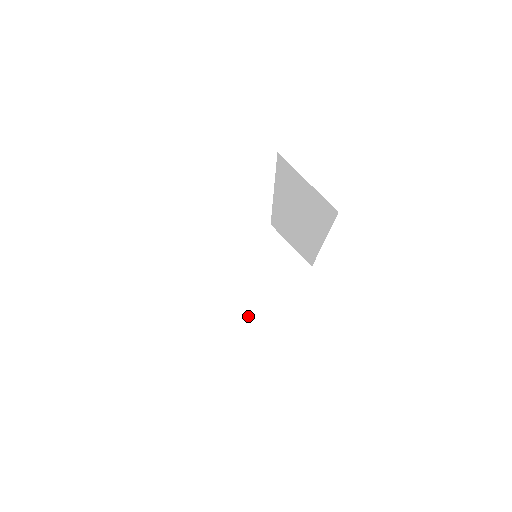
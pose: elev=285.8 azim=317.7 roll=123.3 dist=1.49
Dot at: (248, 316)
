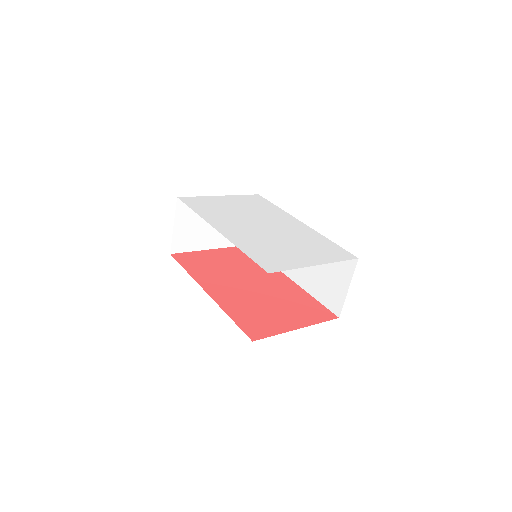
Dot at: (185, 247)
